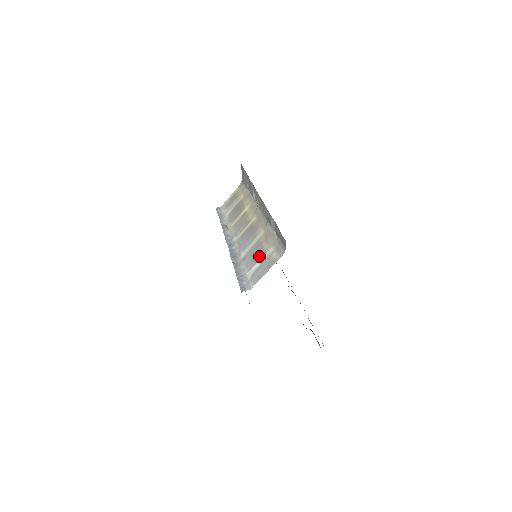
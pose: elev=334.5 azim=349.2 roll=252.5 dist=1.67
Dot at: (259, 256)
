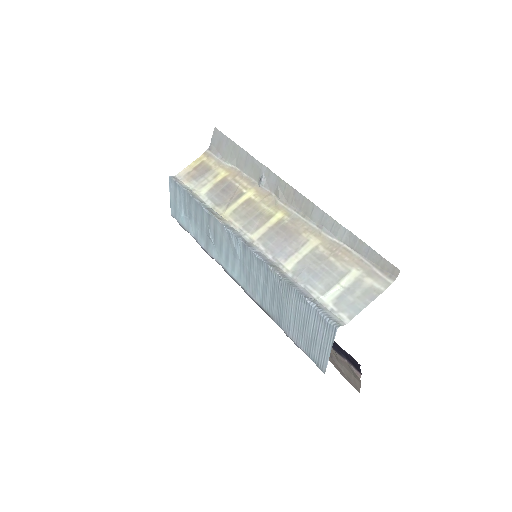
Dot at: (333, 276)
